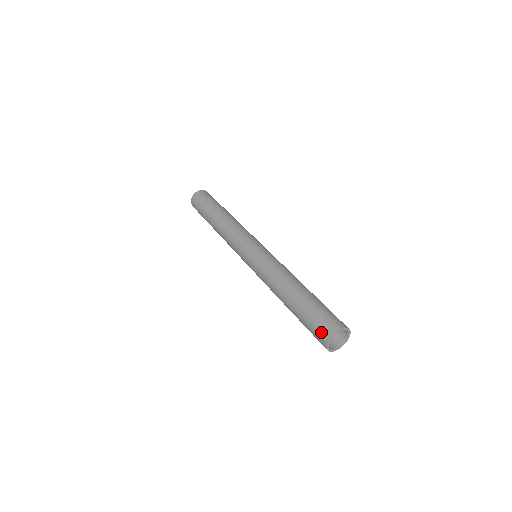
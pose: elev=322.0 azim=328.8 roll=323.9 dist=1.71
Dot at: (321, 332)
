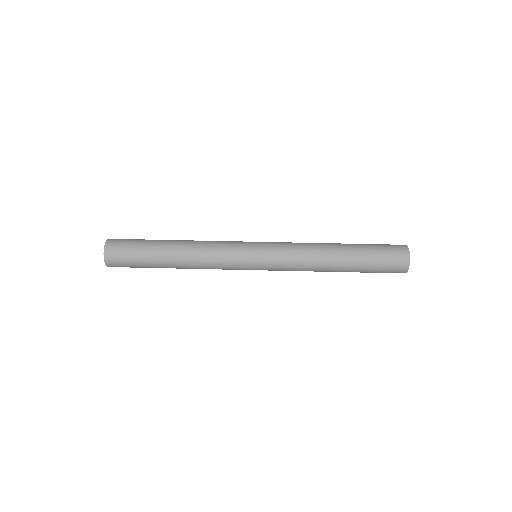
Dot at: (396, 271)
